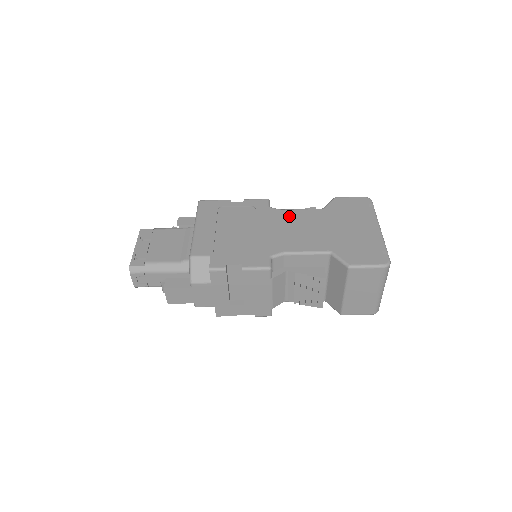
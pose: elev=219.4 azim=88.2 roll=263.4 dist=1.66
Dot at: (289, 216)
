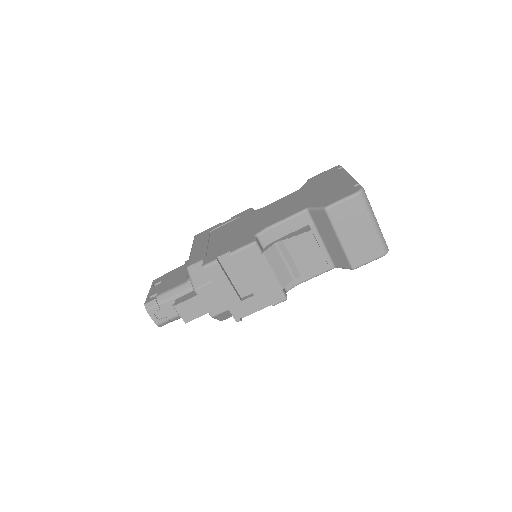
Dot at: (269, 207)
